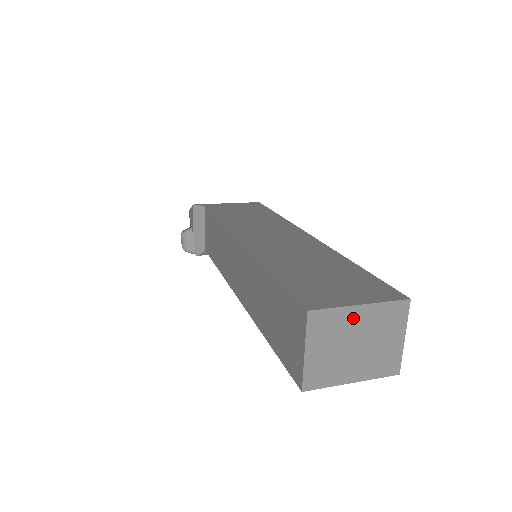
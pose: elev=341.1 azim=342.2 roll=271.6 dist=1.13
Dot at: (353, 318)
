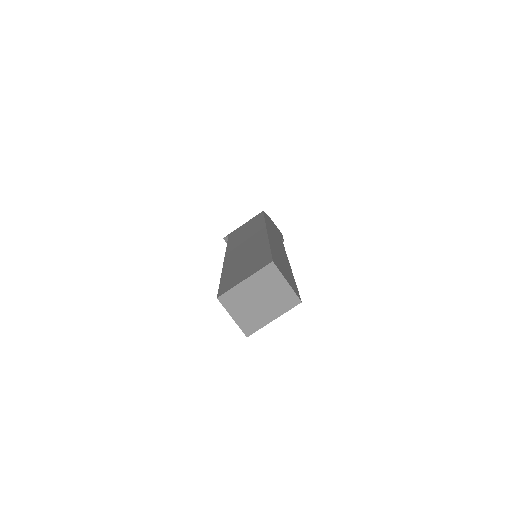
Dot at: (246, 288)
